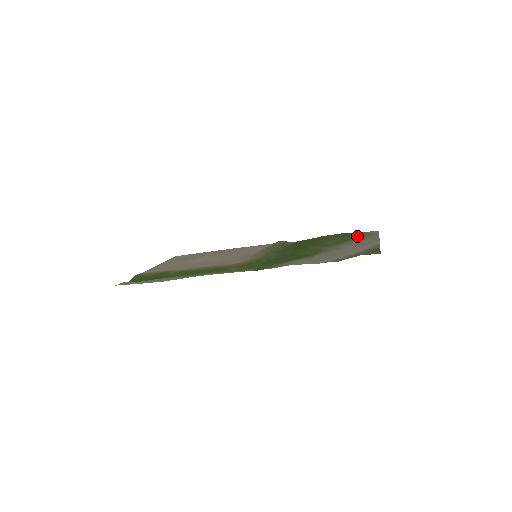
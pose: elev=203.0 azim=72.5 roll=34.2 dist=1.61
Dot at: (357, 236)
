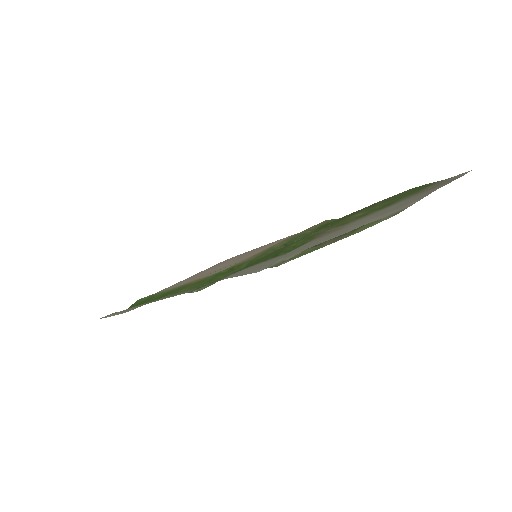
Dot at: (418, 191)
